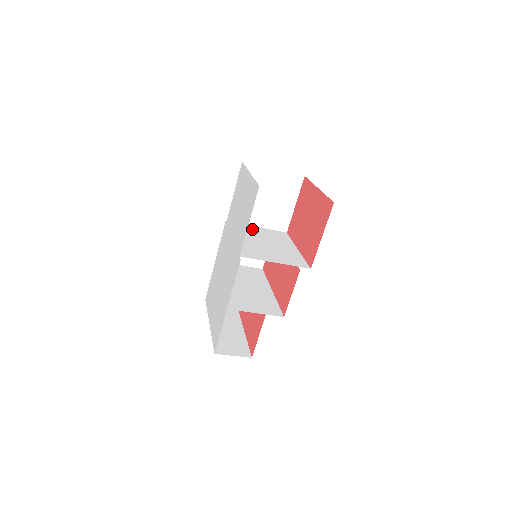
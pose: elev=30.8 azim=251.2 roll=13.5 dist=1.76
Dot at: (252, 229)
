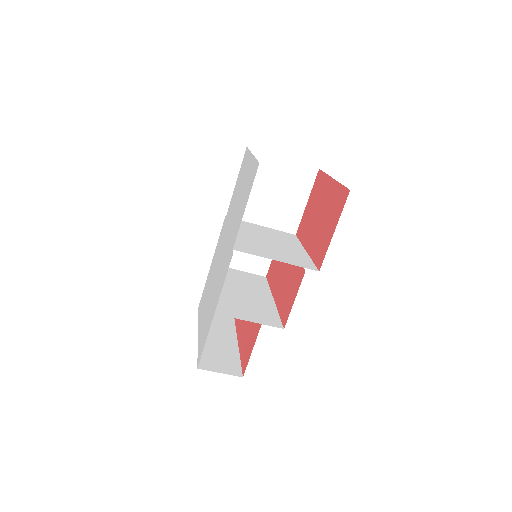
Dot at: (255, 227)
